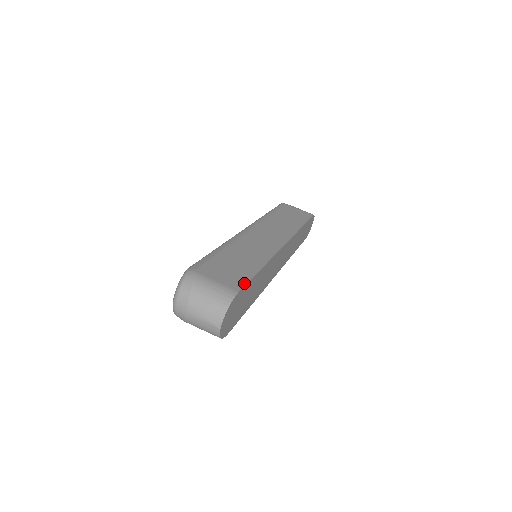
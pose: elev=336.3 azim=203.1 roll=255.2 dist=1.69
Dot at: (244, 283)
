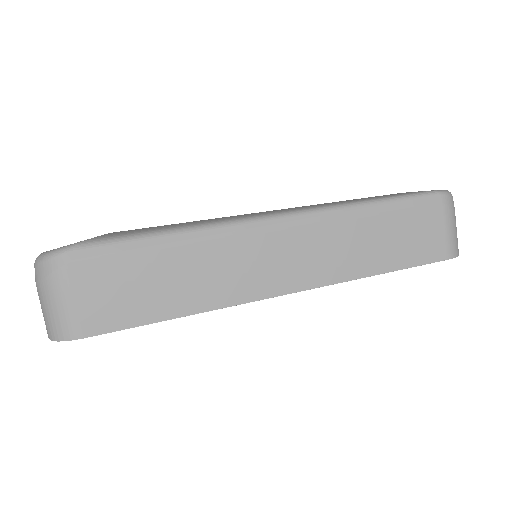
Dot at: (111, 329)
